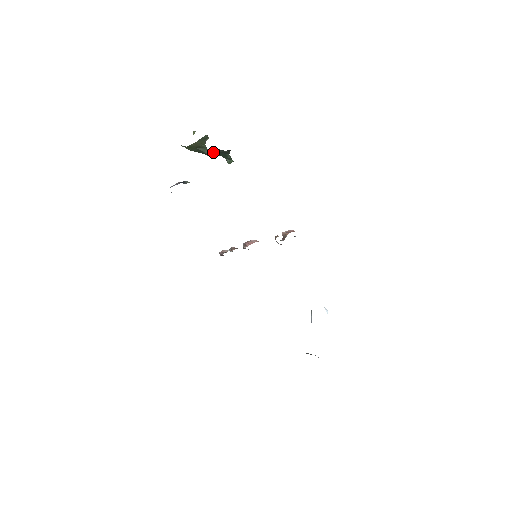
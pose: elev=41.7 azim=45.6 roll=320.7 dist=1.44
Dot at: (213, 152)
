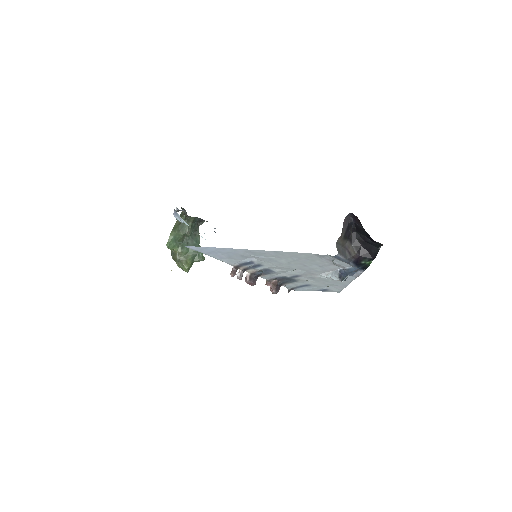
Dot at: (189, 253)
